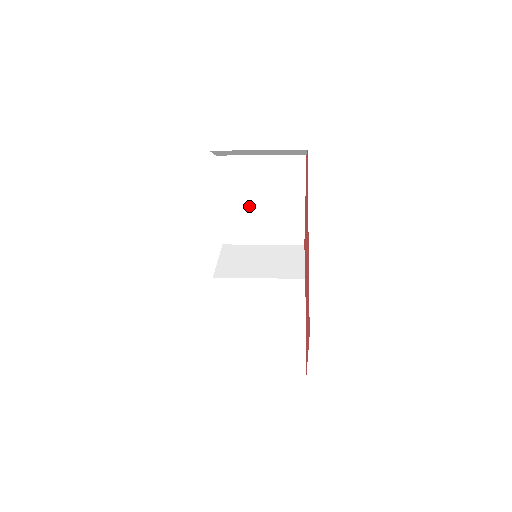
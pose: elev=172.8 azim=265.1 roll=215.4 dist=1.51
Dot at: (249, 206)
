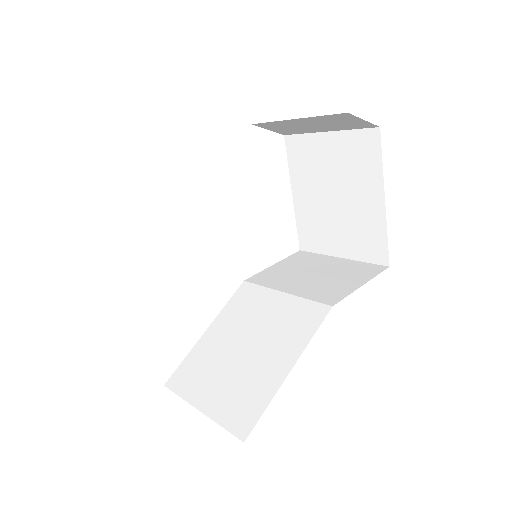
Dot at: (321, 202)
